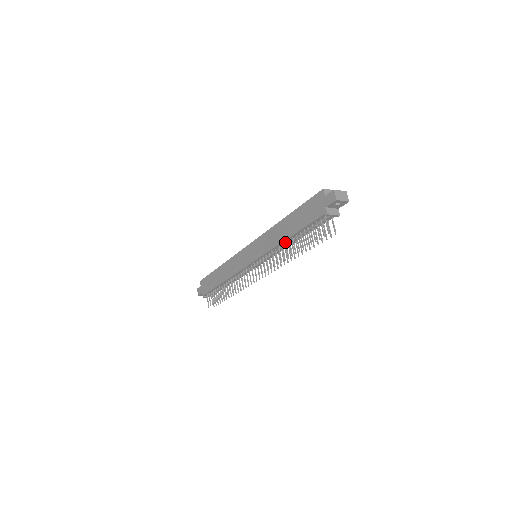
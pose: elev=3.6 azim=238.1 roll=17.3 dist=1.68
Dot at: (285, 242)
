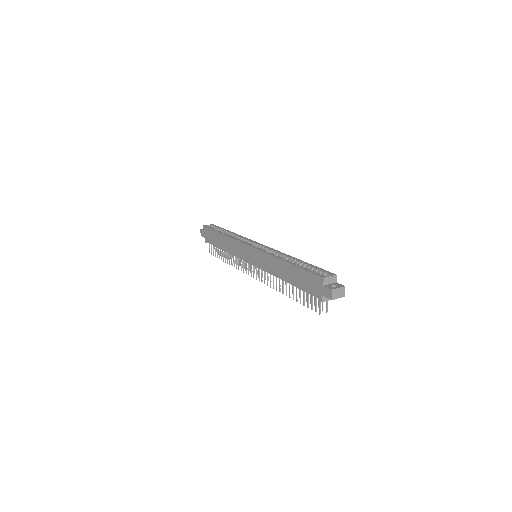
Dot at: (282, 279)
